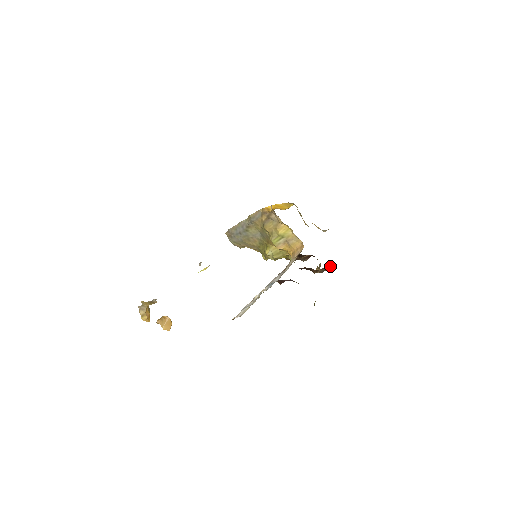
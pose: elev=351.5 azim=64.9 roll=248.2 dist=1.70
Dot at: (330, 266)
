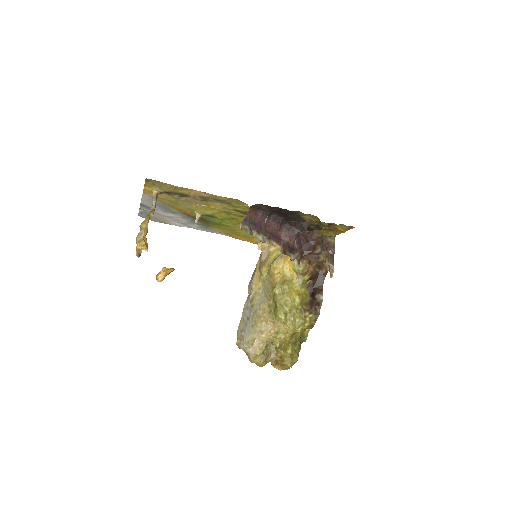
Dot at: (331, 245)
